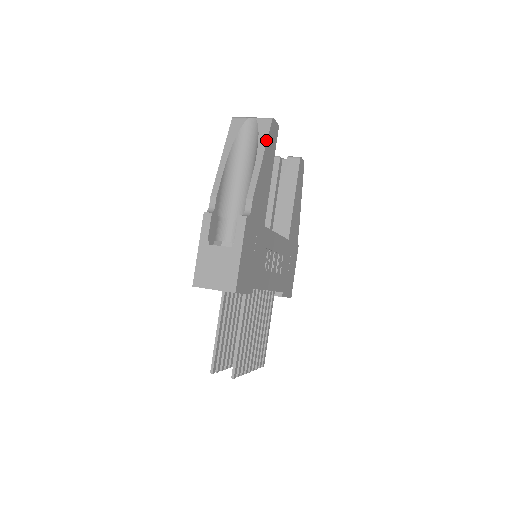
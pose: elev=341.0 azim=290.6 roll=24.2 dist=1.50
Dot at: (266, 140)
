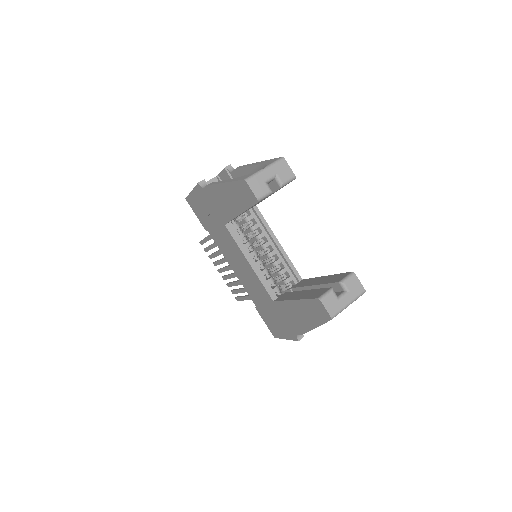
Dot at: occluded
